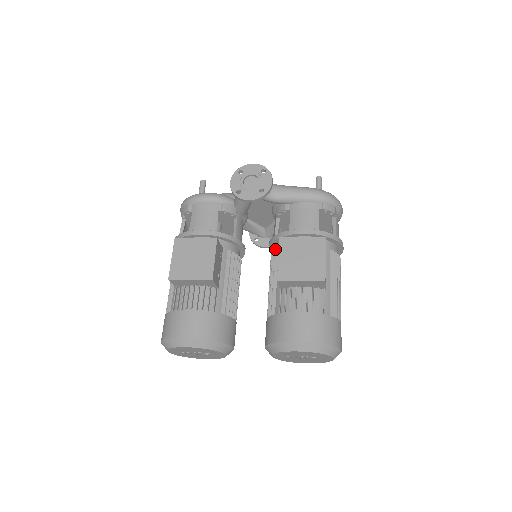
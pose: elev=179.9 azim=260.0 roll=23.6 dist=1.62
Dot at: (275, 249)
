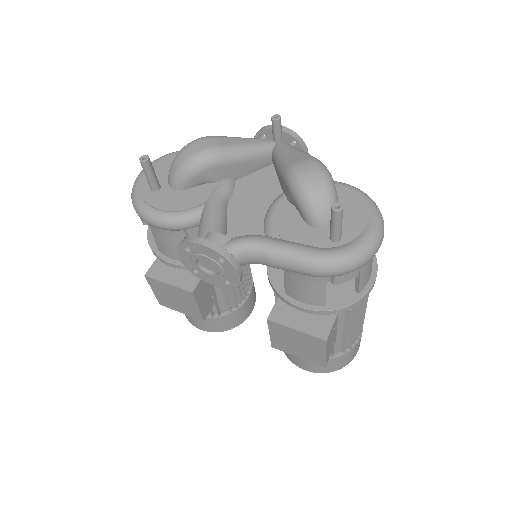
Dot at: occluded
